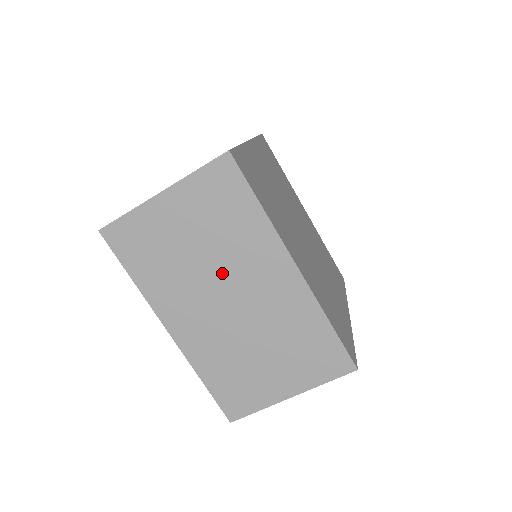
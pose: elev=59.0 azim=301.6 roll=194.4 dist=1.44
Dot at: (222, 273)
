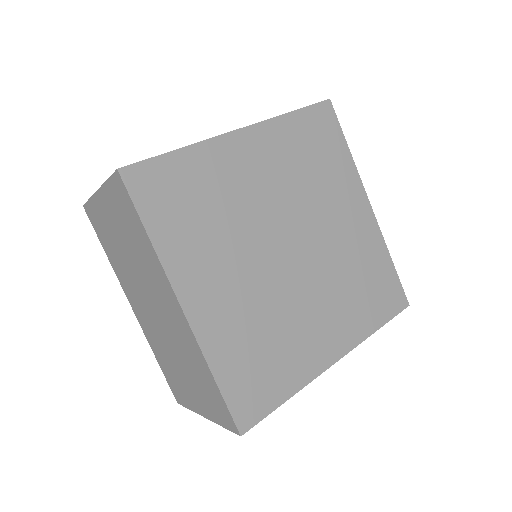
Dot at: (143, 281)
